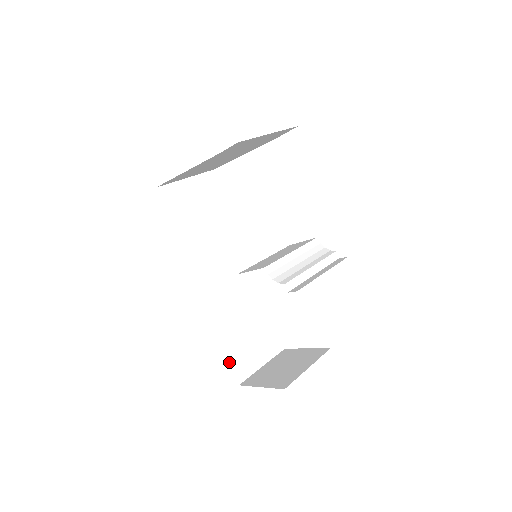
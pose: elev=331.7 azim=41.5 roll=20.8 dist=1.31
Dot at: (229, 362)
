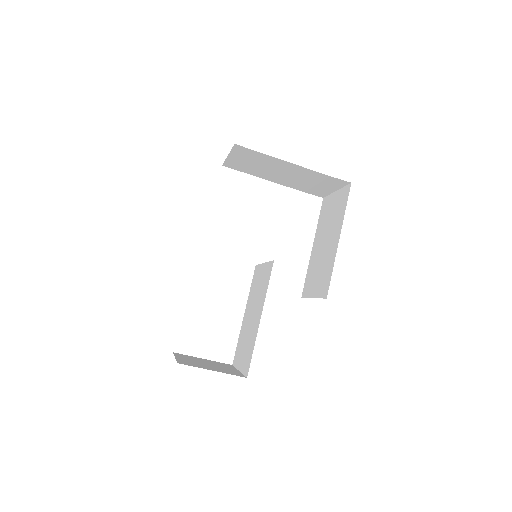
Dot at: occluded
